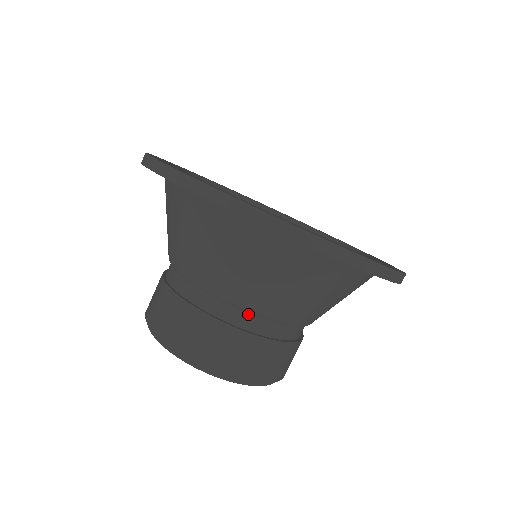
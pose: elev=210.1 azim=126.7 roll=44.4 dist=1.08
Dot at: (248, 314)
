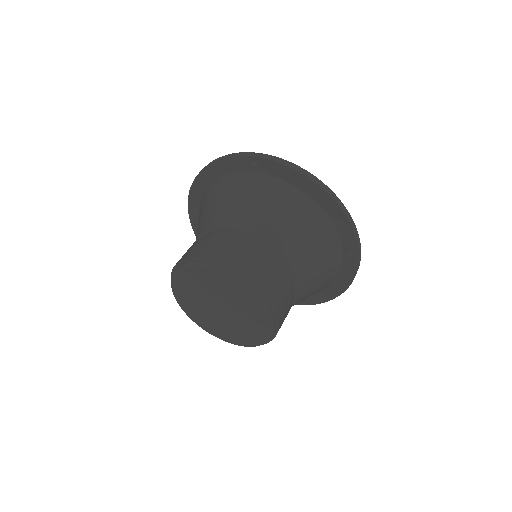
Dot at: (256, 240)
